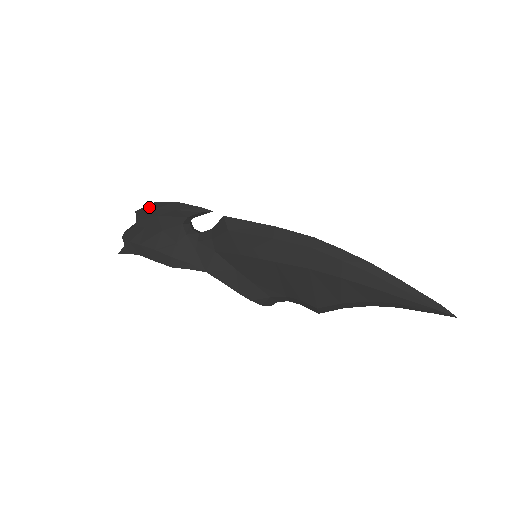
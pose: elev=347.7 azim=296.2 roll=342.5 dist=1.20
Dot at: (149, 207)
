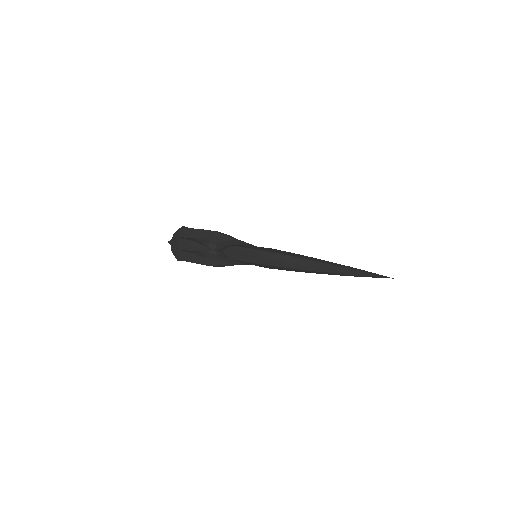
Dot at: (174, 245)
